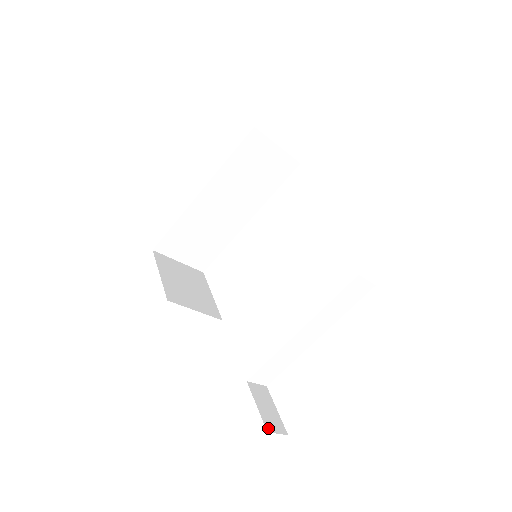
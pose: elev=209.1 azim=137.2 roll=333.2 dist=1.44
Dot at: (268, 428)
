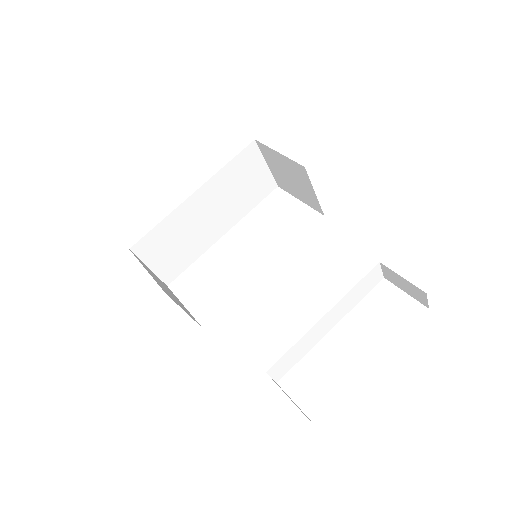
Dot at: (303, 413)
